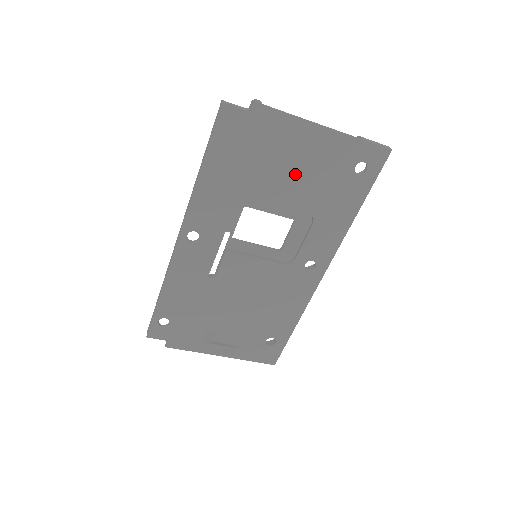
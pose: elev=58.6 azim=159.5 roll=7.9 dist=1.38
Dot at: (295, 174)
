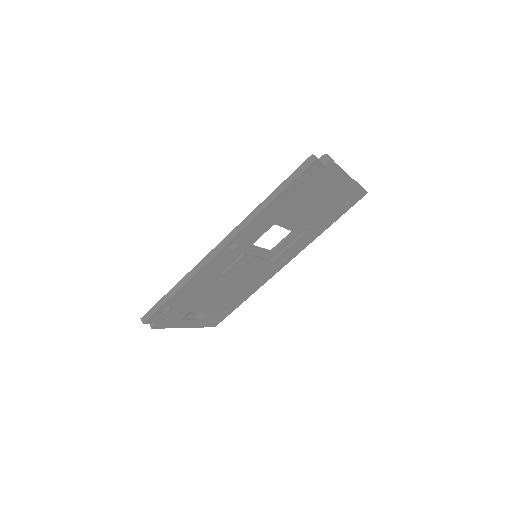
Dot at: (317, 205)
